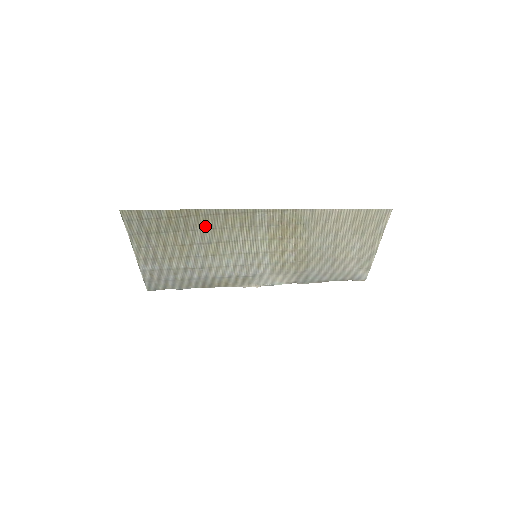
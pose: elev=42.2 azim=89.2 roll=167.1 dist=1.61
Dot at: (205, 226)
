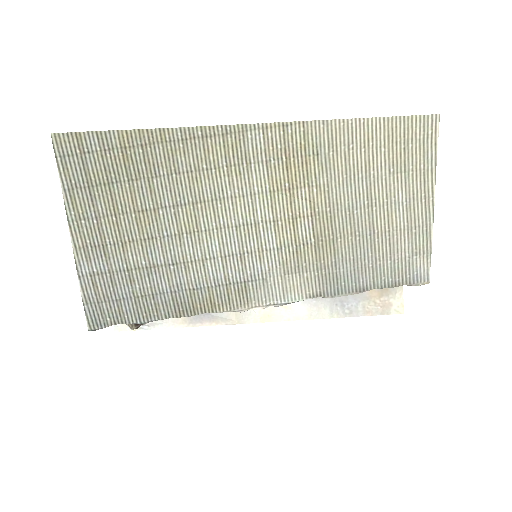
Dot at: (175, 166)
